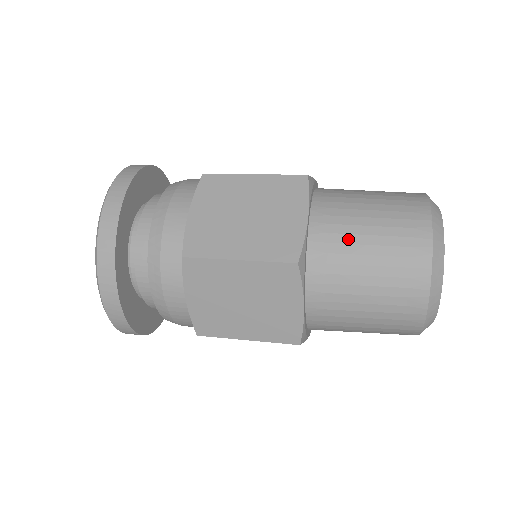
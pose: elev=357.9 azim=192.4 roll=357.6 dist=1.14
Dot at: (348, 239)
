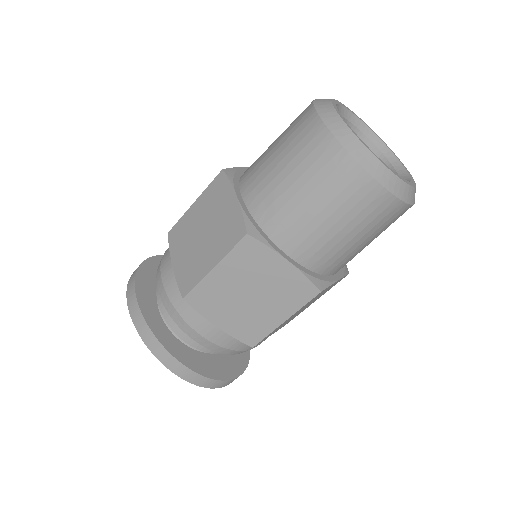
Dot at: (273, 185)
